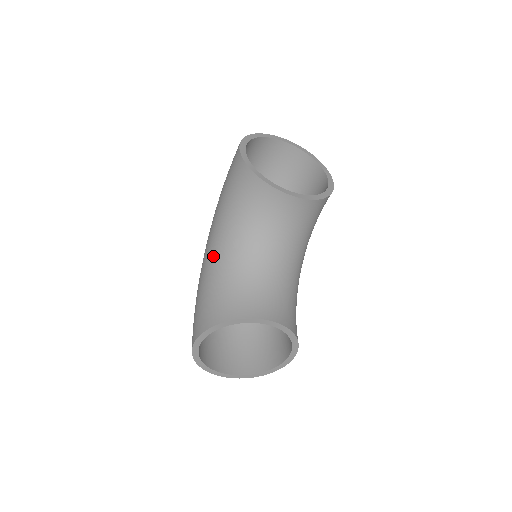
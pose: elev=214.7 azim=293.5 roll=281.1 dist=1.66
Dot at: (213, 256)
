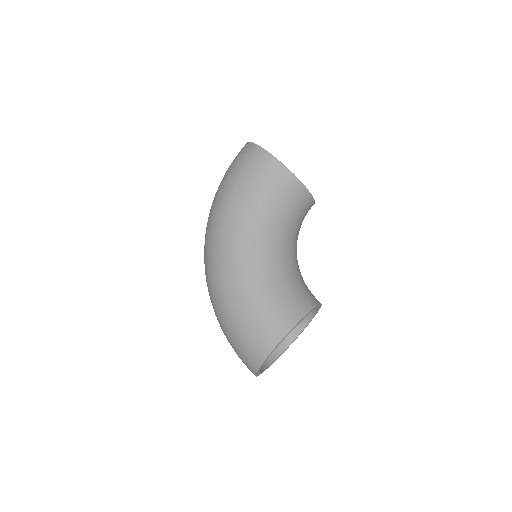
Dot at: (260, 257)
